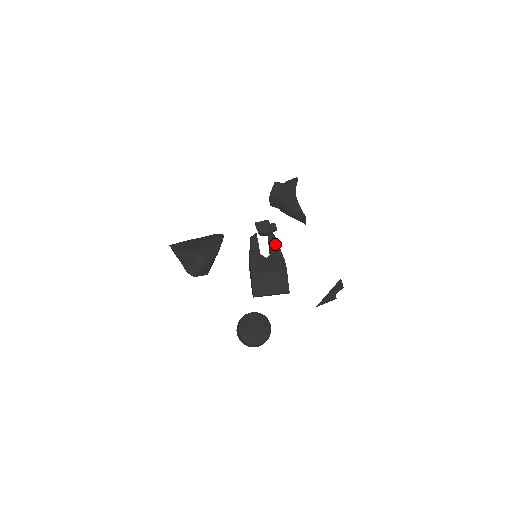
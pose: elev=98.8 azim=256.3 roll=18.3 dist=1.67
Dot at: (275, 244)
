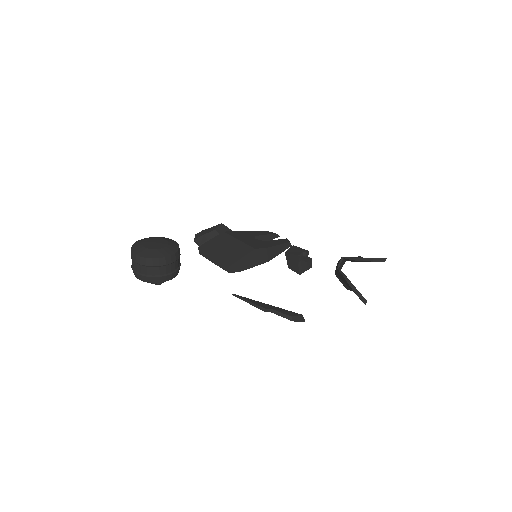
Dot at: (279, 242)
